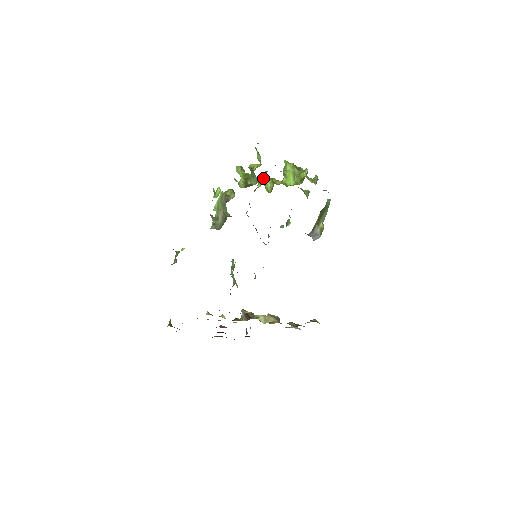
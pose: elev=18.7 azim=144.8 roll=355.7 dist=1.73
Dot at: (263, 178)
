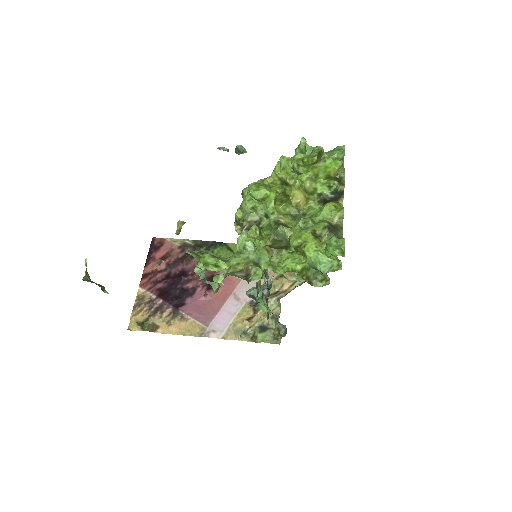
Dot at: occluded
